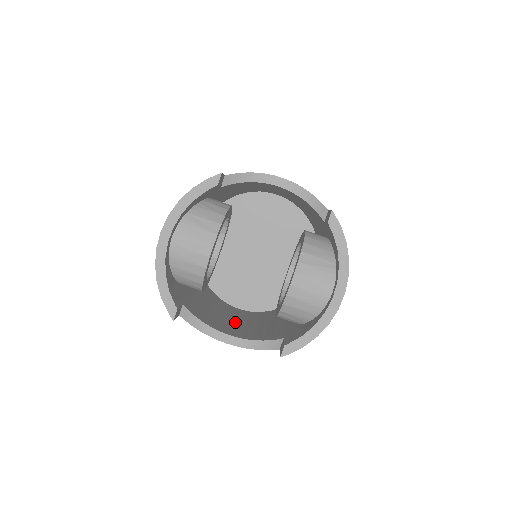
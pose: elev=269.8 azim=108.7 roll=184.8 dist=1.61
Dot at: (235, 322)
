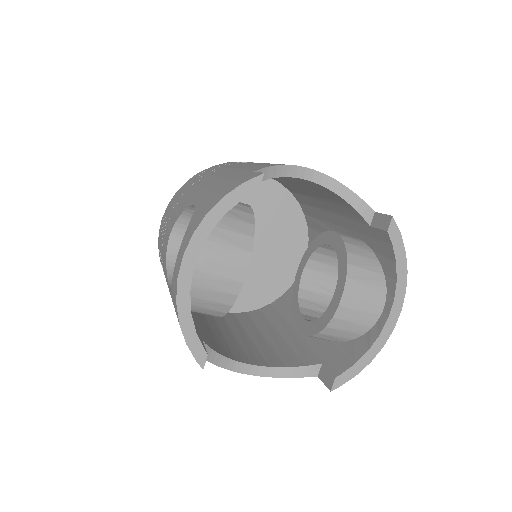
Dot at: (238, 338)
